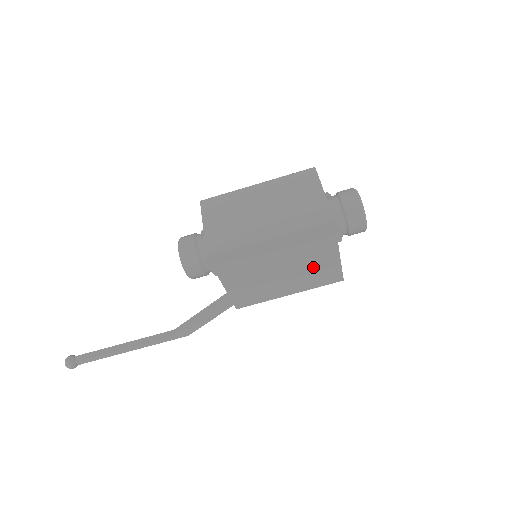
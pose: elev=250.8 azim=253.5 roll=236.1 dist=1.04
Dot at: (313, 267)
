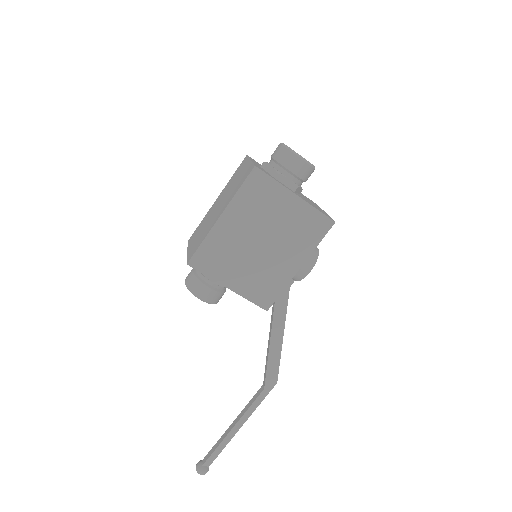
Dot at: (289, 224)
